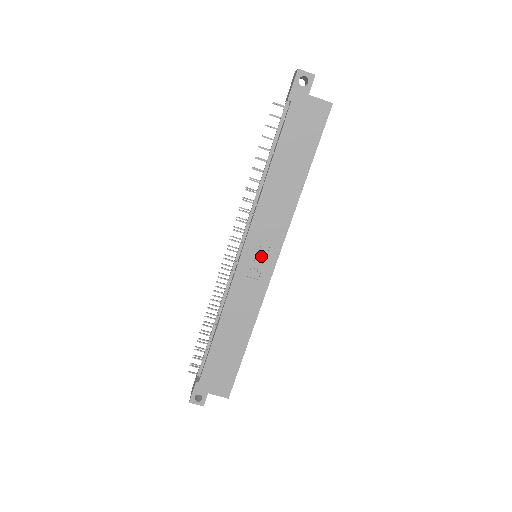
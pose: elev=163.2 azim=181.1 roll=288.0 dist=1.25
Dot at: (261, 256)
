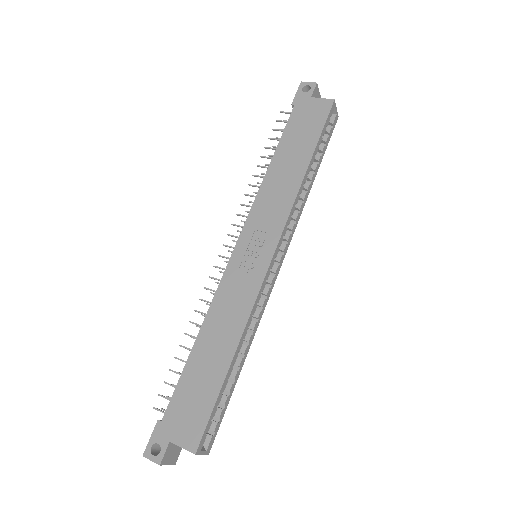
Dot at: (257, 247)
